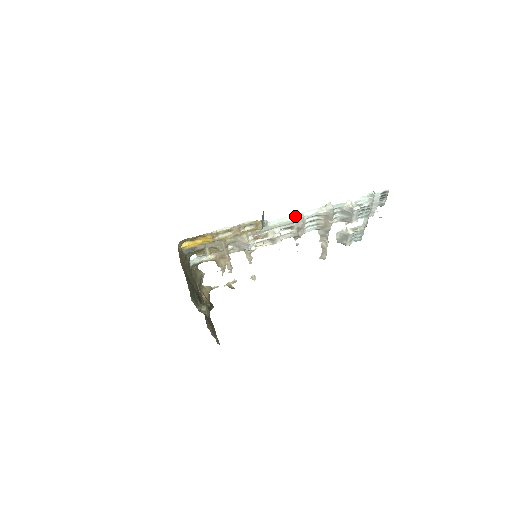
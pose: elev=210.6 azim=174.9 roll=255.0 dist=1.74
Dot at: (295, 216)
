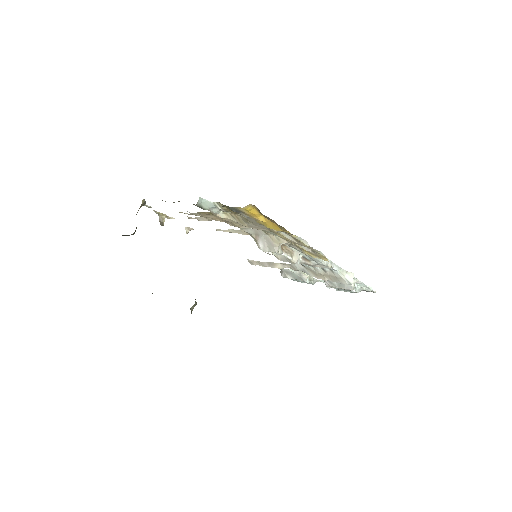
Dot at: (327, 261)
